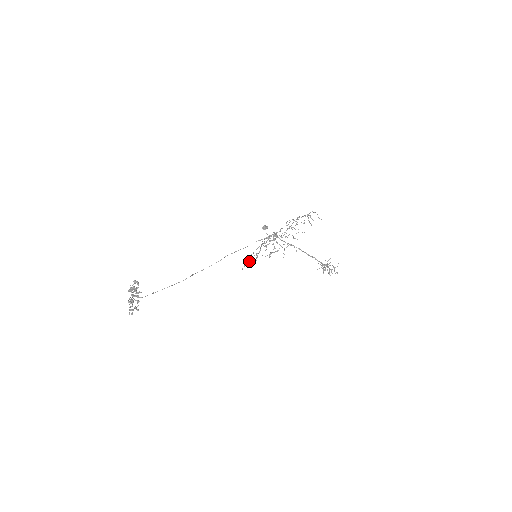
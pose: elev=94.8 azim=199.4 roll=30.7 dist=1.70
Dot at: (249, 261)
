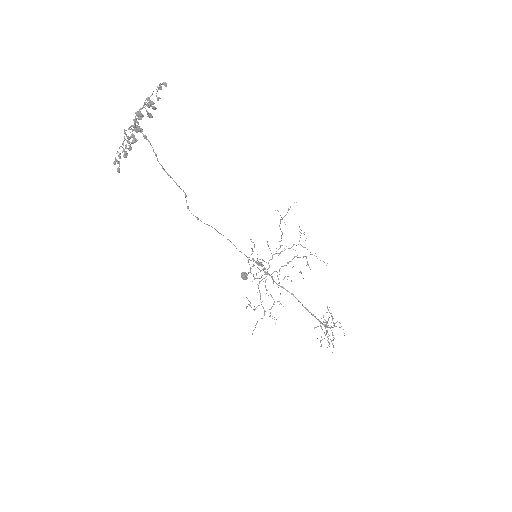
Dot at: (254, 246)
